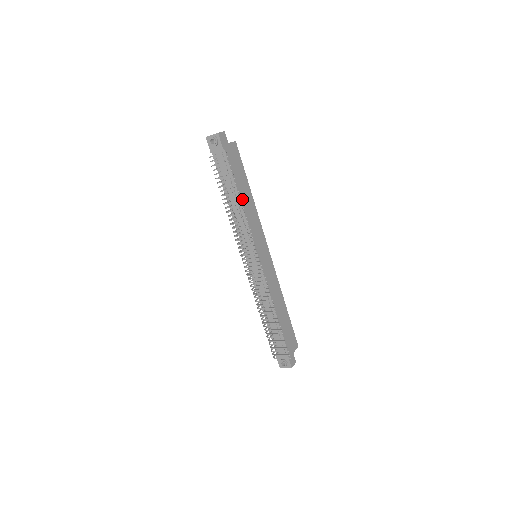
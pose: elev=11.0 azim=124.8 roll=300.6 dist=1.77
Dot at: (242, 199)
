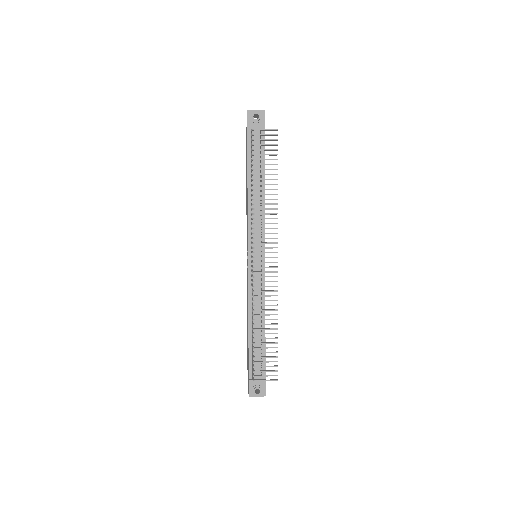
Dot at: (264, 188)
